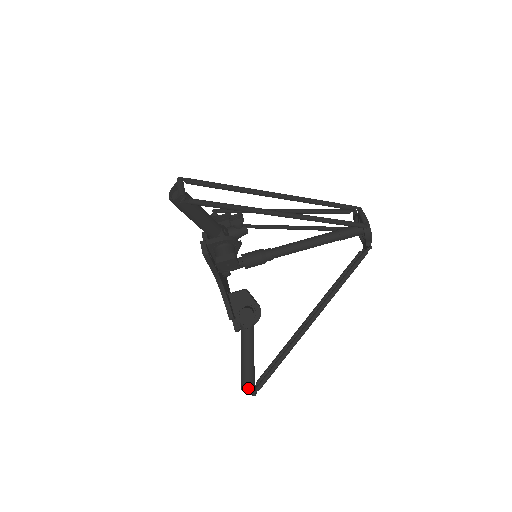
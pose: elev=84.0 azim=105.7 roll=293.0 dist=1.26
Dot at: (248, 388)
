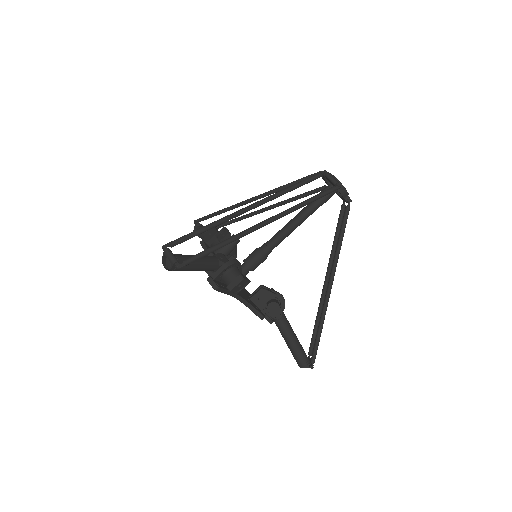
Dot at: (304, 364)
